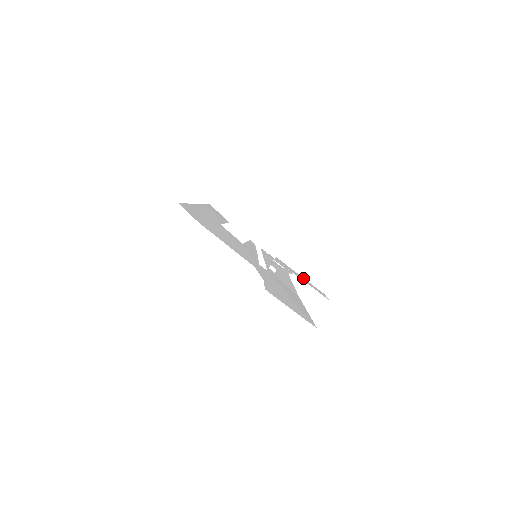
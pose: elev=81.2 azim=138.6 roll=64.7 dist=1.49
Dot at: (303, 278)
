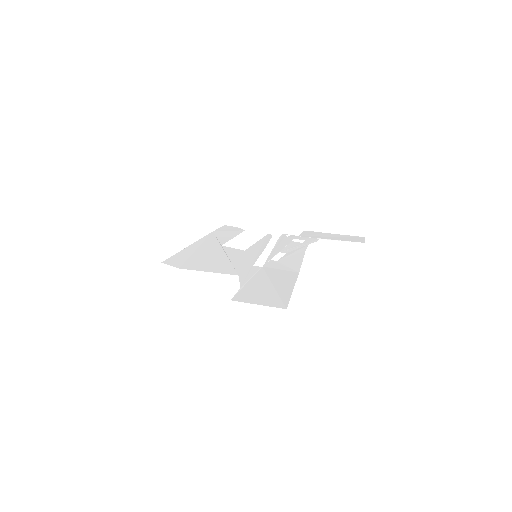
Dot at: (336, 235)
